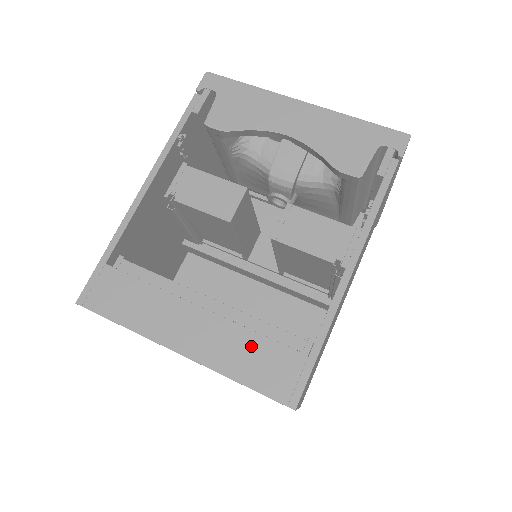
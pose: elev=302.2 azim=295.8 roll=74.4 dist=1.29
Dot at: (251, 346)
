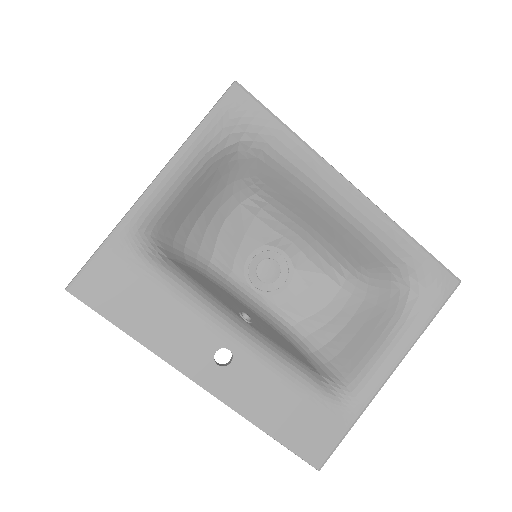
Dot at: occluded
